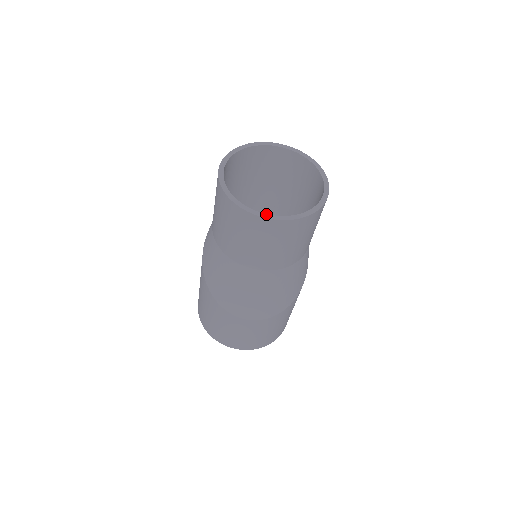
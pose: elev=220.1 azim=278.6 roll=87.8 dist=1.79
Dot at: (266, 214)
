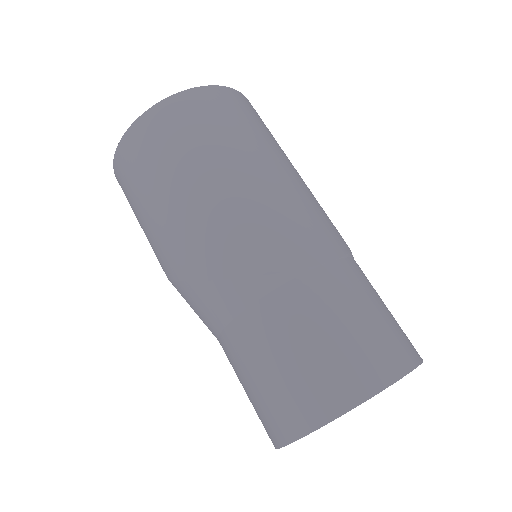
Dot at: occluded
